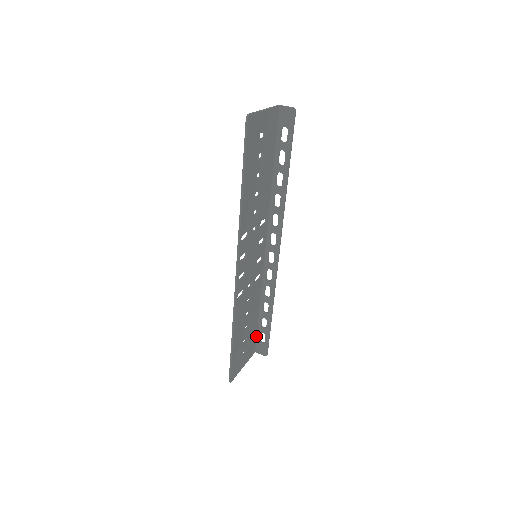
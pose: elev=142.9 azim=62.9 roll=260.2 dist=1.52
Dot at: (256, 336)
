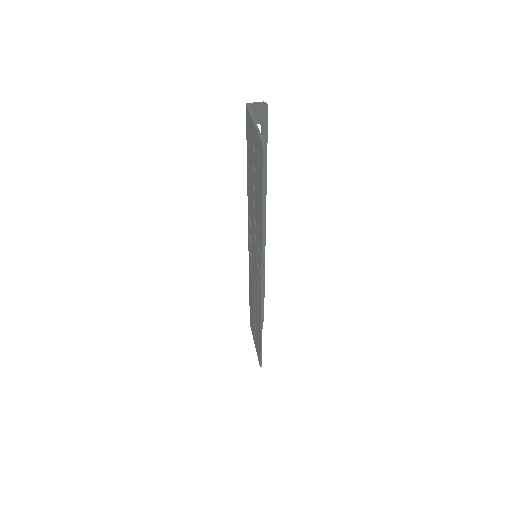
Dot at: occluded
